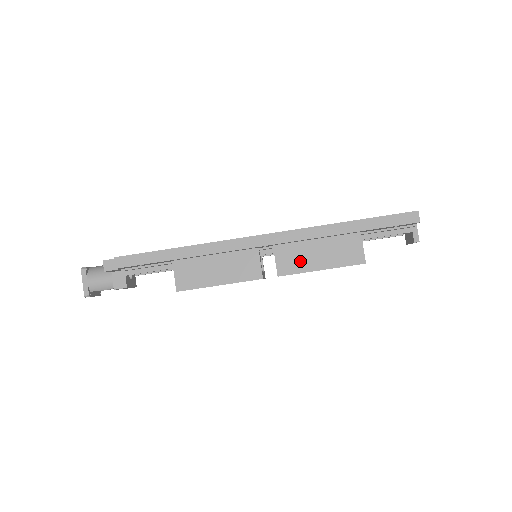
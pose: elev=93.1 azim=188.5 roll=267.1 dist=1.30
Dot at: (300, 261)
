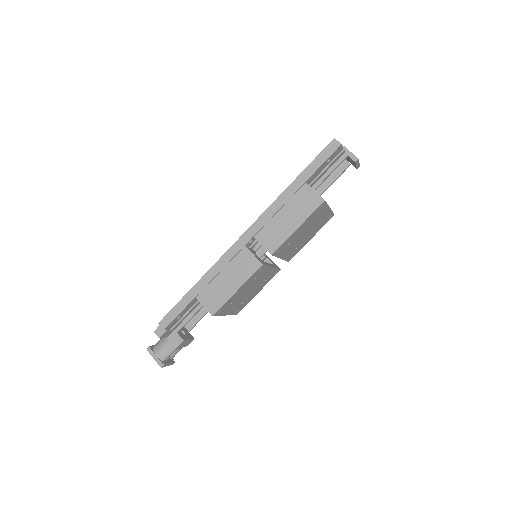
Dot at: (279, 233)
